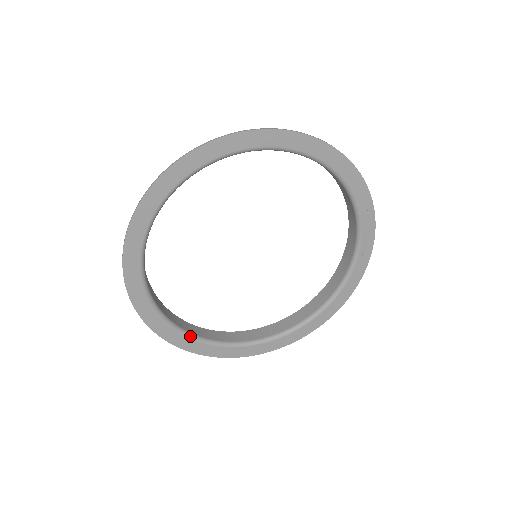
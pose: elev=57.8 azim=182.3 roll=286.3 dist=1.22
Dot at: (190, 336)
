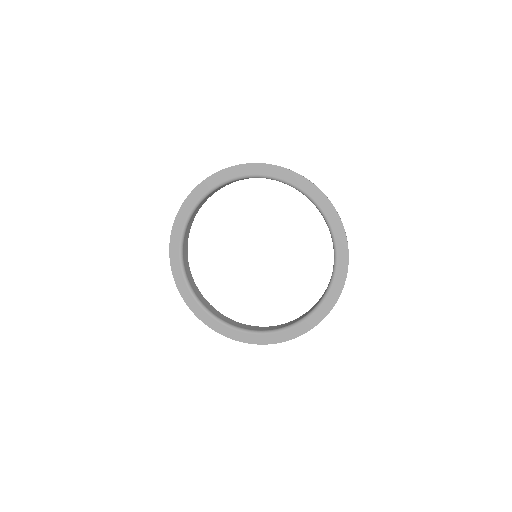
Dot at: (191, 290)
